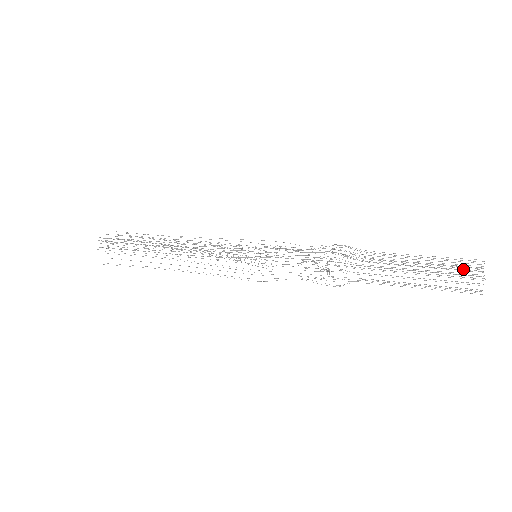
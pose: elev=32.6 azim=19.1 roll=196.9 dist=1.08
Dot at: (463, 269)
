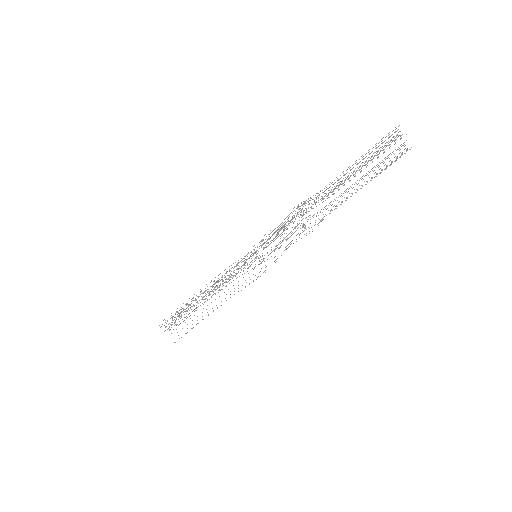
Dot at: occluded
